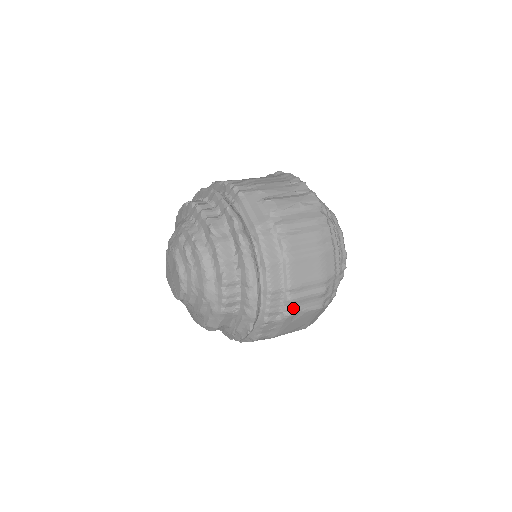
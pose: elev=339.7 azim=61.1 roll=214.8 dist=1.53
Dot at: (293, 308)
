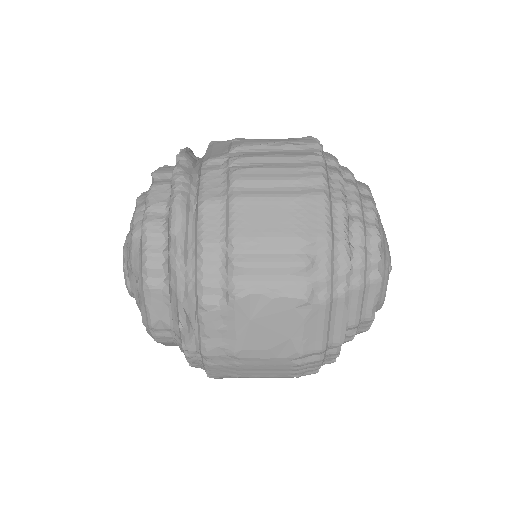
Dot at: (243, 283)
